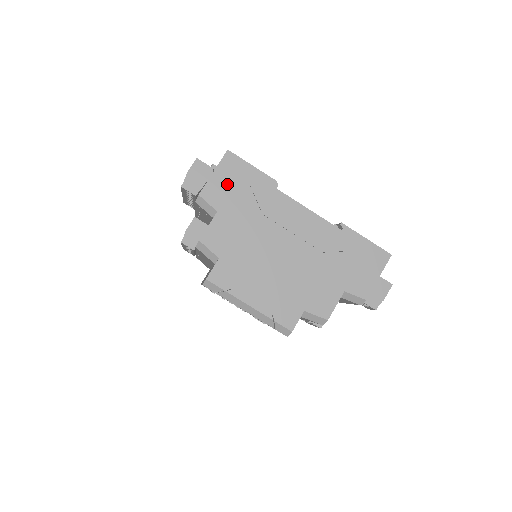
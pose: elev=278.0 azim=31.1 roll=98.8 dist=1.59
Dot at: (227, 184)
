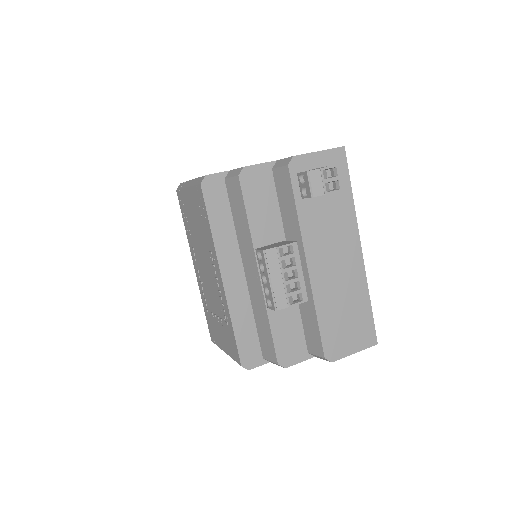
Dot at: occluded
